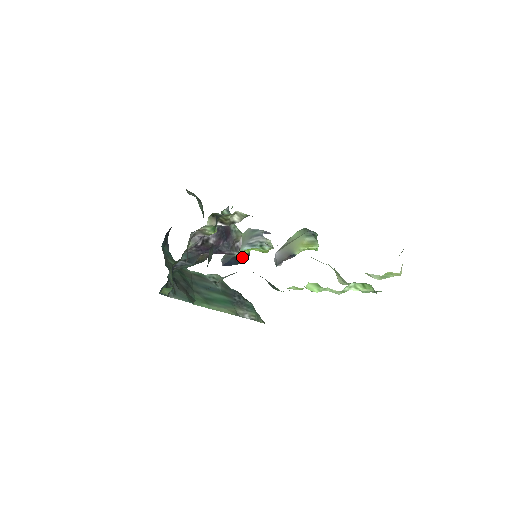
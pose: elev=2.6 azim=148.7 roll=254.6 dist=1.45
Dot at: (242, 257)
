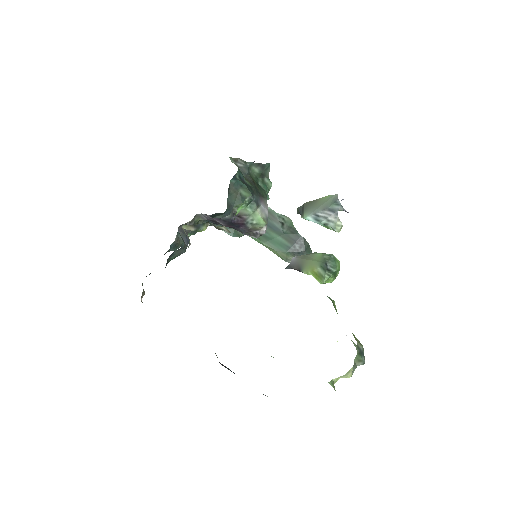
Dot at: occluded
